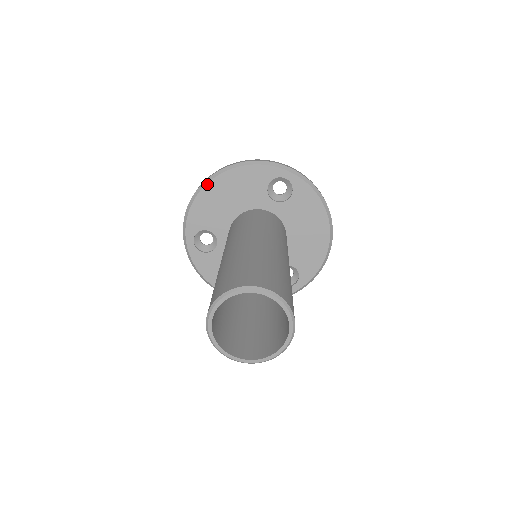
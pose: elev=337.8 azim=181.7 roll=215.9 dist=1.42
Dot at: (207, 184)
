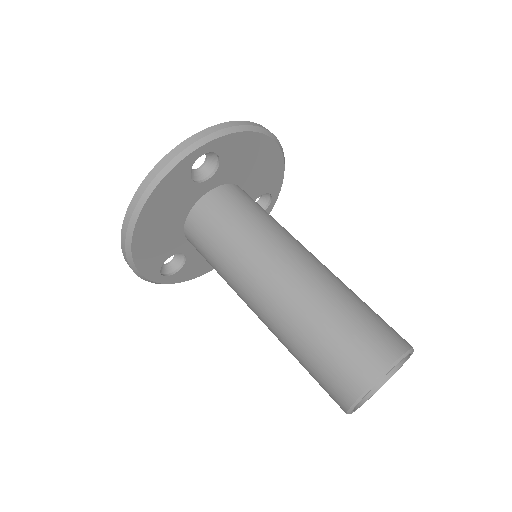
Dot at: (132, 241)
